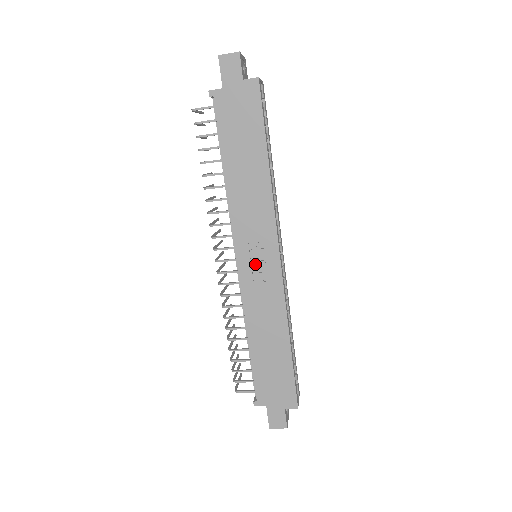
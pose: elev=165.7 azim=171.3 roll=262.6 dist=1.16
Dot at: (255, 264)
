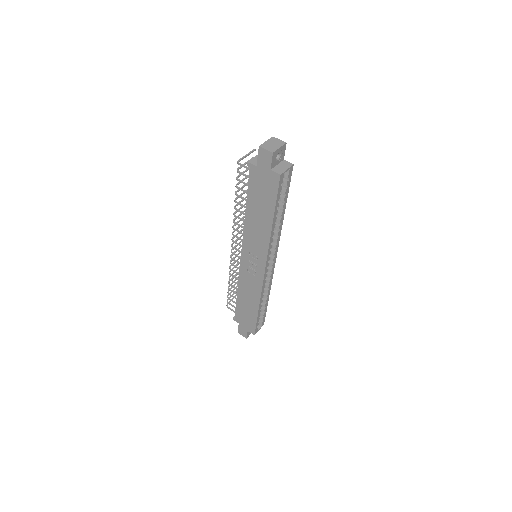
Dot at: (250, 264)
